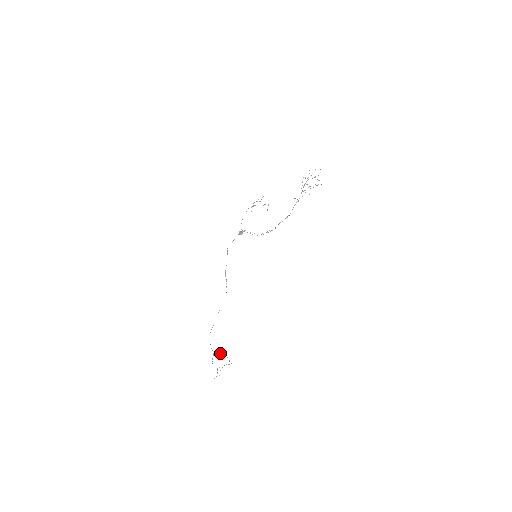
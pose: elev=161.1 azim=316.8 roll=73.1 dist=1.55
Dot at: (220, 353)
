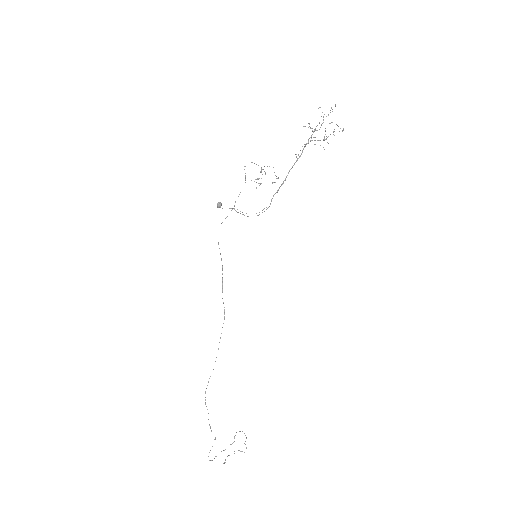
Dot at: occluded
